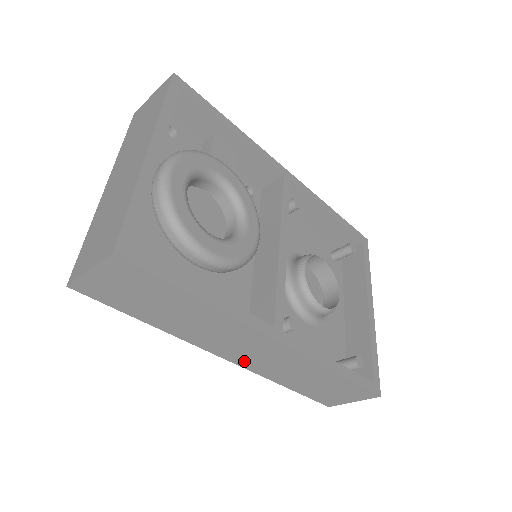
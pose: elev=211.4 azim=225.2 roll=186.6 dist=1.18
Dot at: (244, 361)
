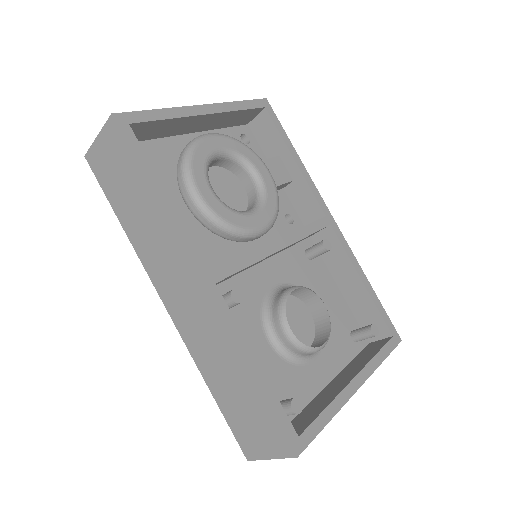
Dot at: (178, 315)
